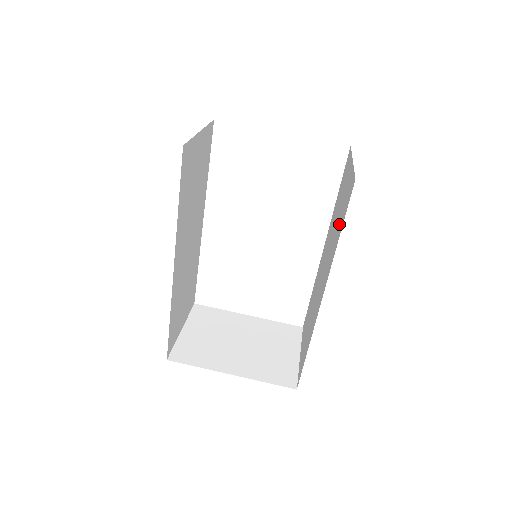
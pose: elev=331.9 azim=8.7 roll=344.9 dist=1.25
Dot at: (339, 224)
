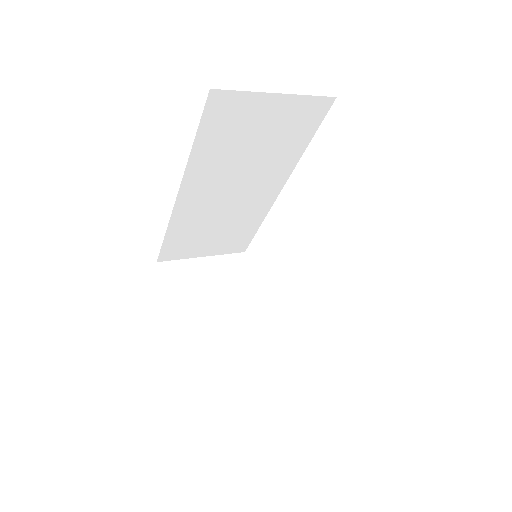
Dot at: occluded
